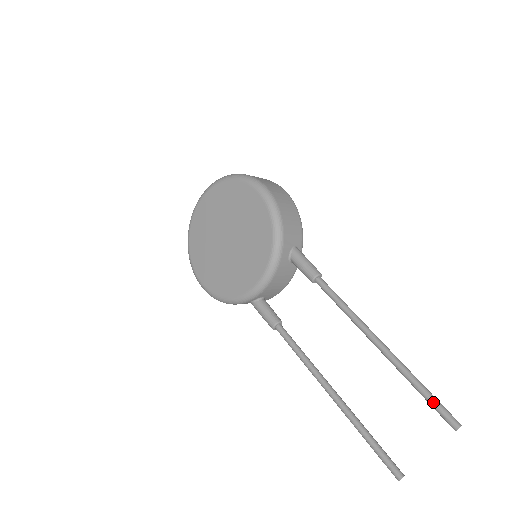
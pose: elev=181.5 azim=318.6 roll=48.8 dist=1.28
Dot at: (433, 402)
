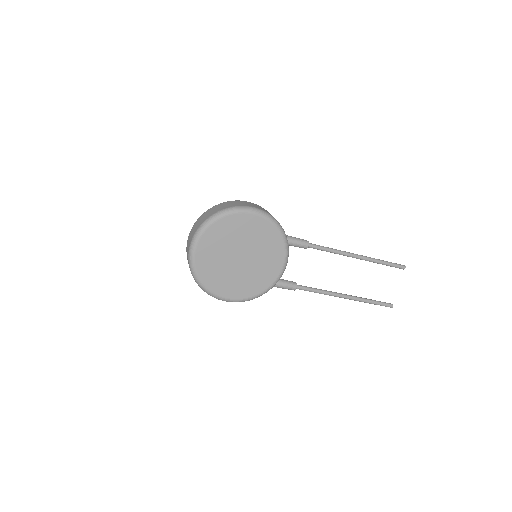
Dot at: (392, 265)
